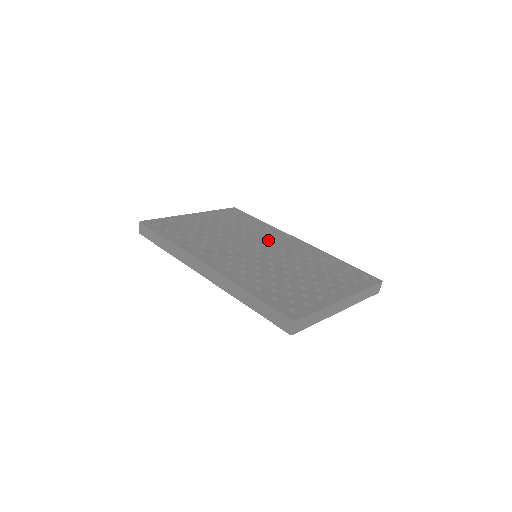
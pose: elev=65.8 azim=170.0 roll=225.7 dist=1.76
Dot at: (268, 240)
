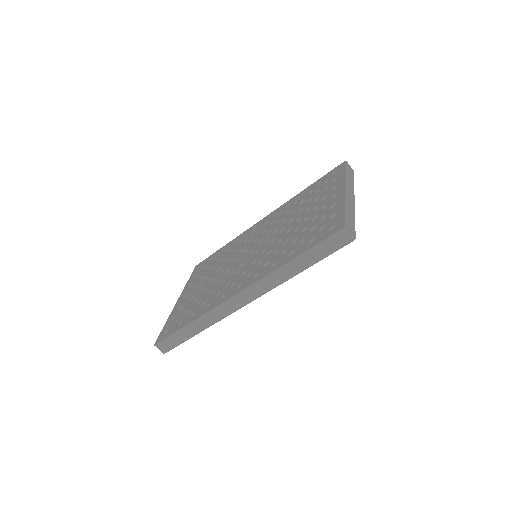
Dot at: (247, 242)
